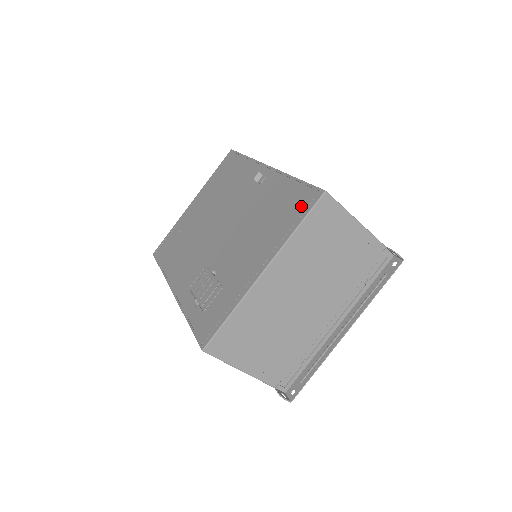
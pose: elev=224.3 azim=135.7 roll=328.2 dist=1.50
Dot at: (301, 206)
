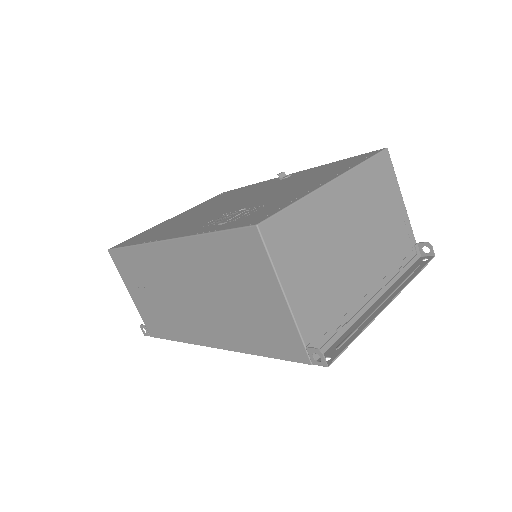
Dot at: (360, 158)
